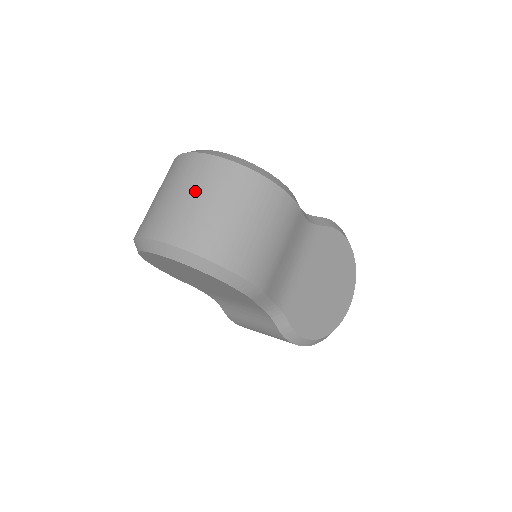
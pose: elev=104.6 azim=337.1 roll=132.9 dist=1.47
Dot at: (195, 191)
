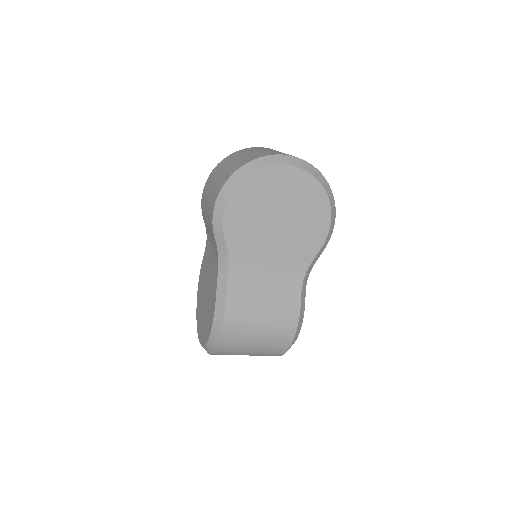
Dot at: occluded
